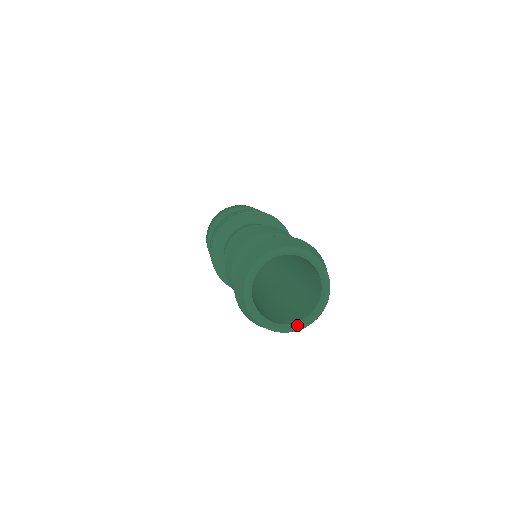
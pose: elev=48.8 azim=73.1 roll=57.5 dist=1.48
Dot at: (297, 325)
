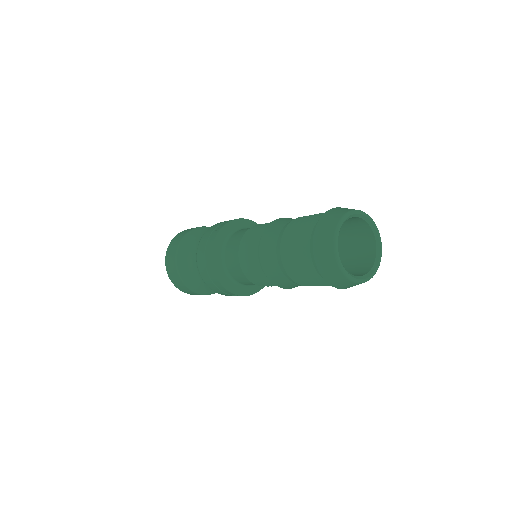
Dot at: (349, 273)
